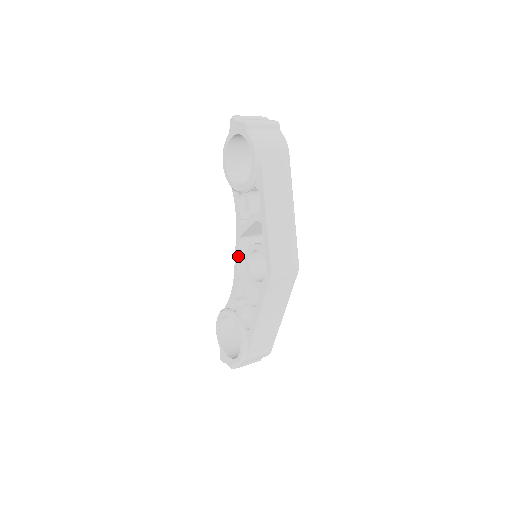
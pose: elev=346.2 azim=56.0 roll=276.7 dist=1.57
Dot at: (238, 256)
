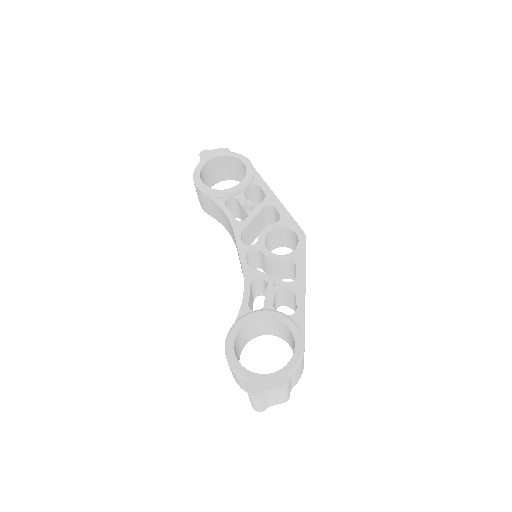
Dot at: (245, 249)
